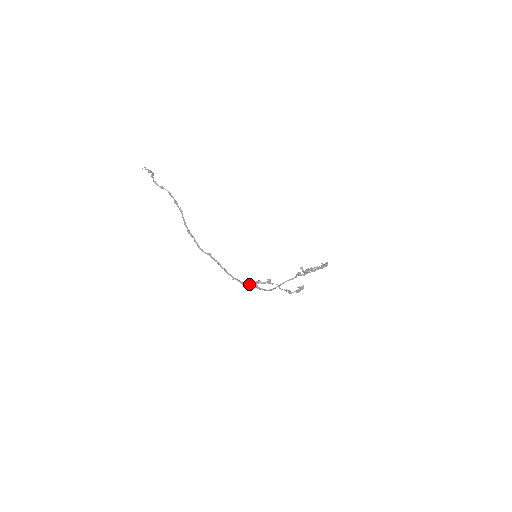
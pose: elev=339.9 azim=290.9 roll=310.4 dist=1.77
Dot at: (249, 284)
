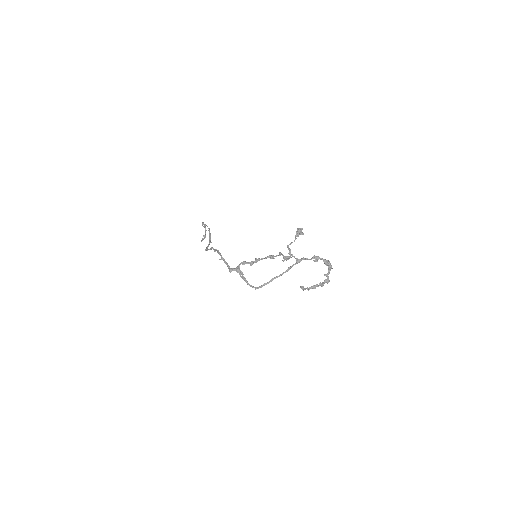
Dot at: (235, 268)
